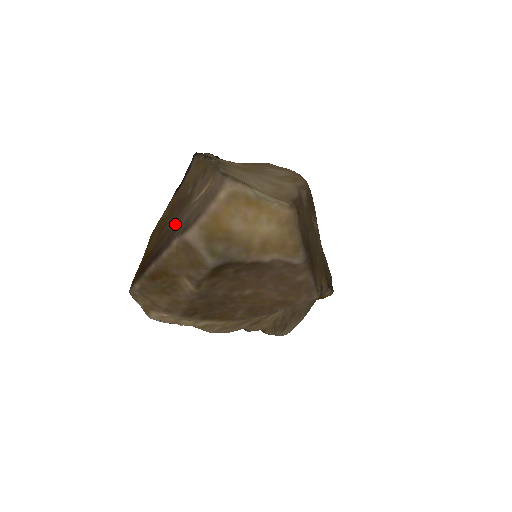
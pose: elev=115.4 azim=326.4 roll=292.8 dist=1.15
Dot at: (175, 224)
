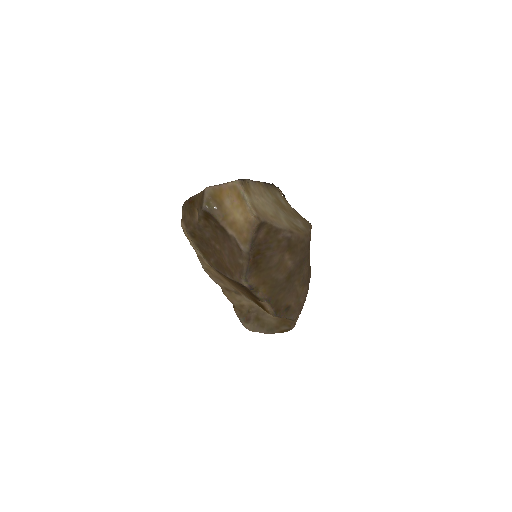
Dot at: occluded
